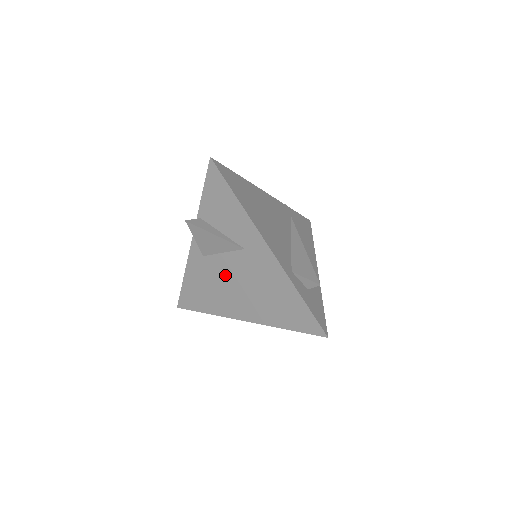
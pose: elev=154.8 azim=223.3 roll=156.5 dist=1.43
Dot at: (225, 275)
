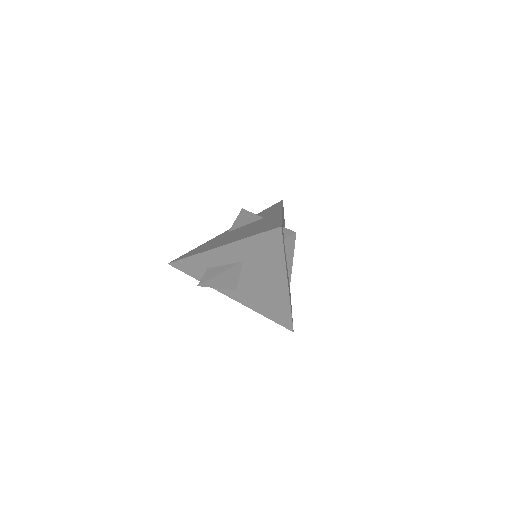
Dot at: occluded
